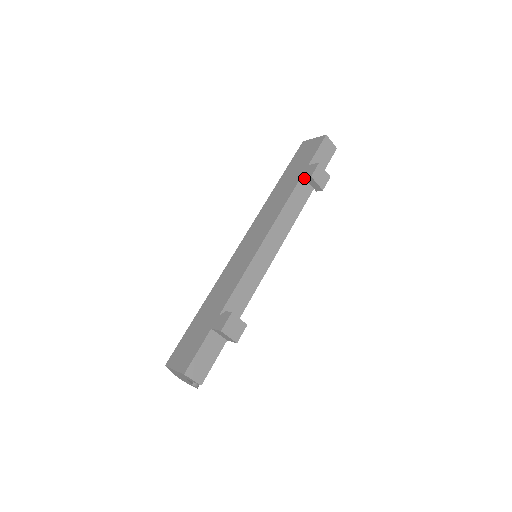
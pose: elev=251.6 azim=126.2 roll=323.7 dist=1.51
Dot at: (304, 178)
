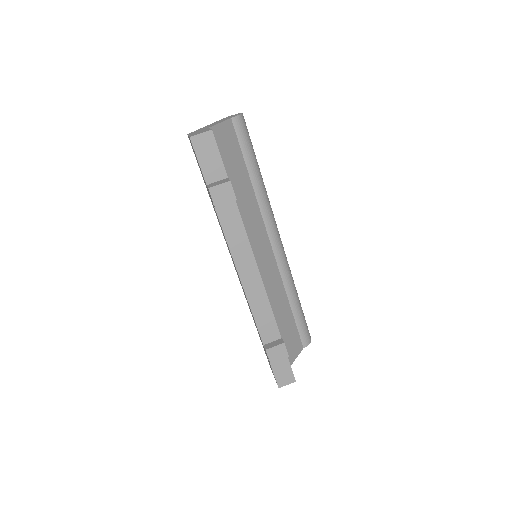
Dot at: occluded
